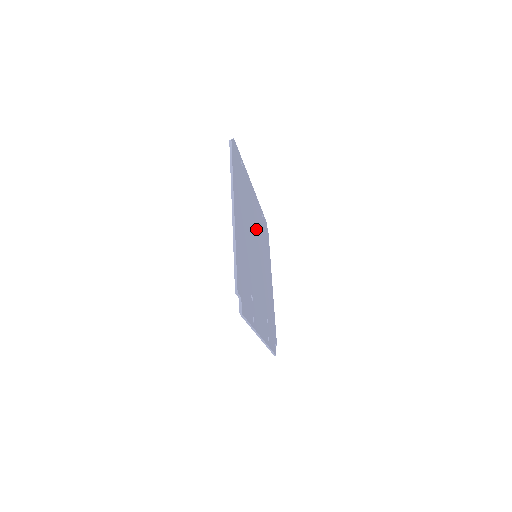
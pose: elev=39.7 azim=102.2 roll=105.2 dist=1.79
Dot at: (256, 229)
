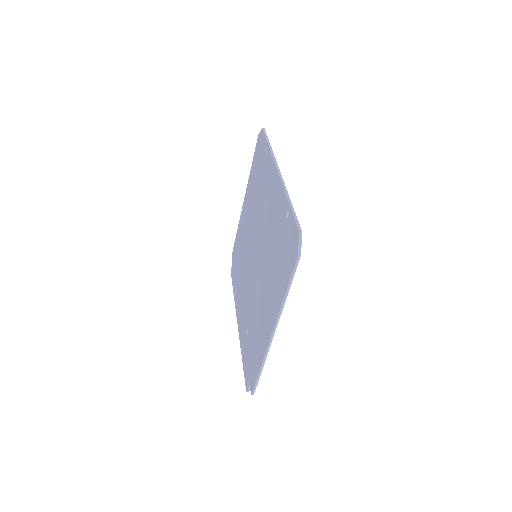
Dot at: occluded
